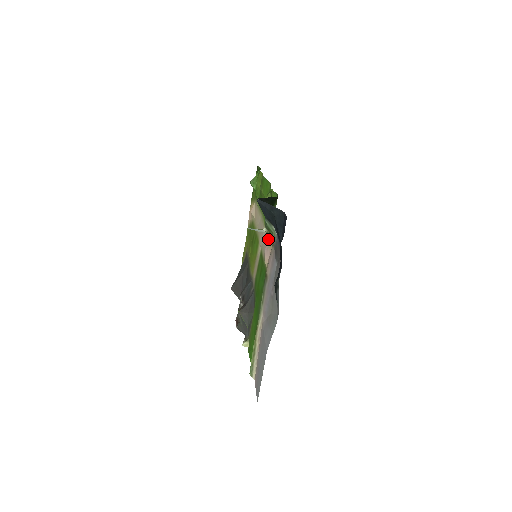
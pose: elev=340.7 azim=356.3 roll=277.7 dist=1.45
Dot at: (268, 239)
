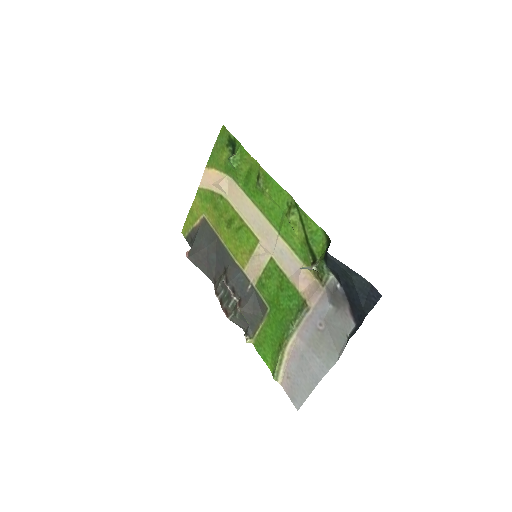
Dot at: occluded
